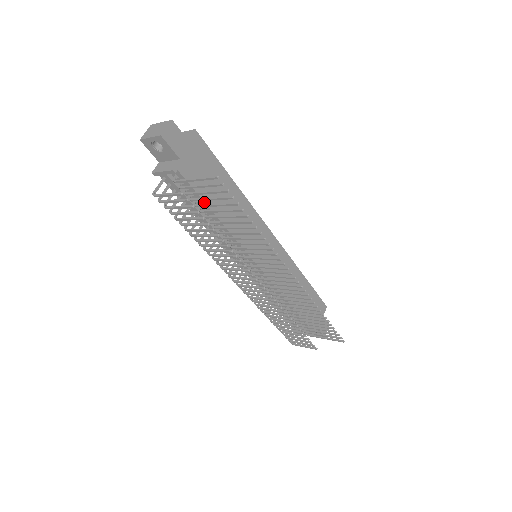
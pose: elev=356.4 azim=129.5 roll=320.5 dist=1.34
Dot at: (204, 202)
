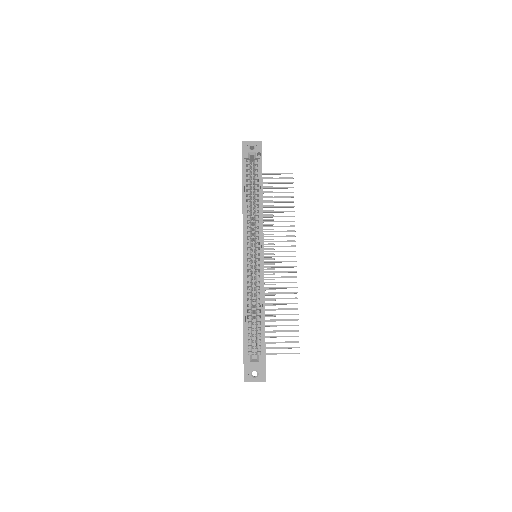
Dot at: occluded
